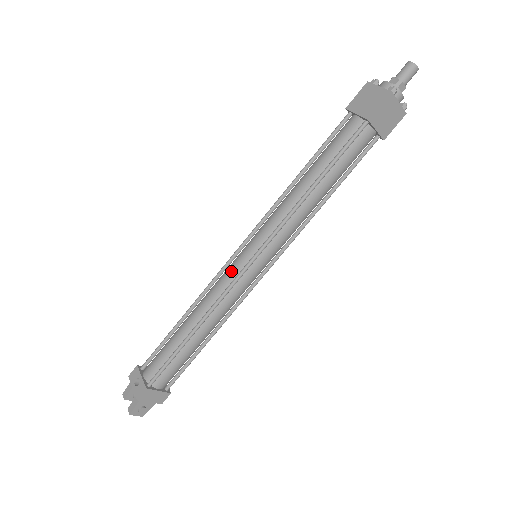
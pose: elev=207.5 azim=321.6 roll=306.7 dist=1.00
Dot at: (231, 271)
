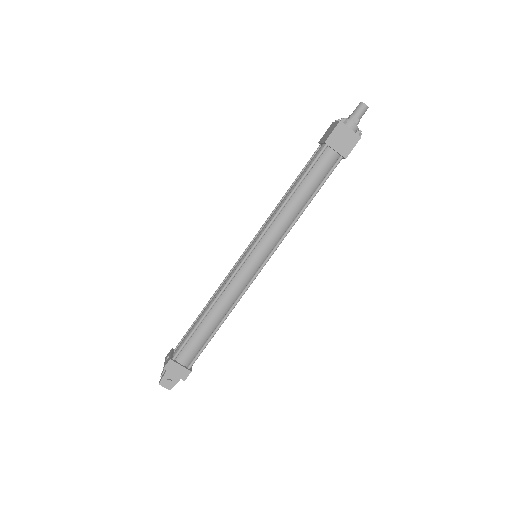
Dot at: (235, 266)
